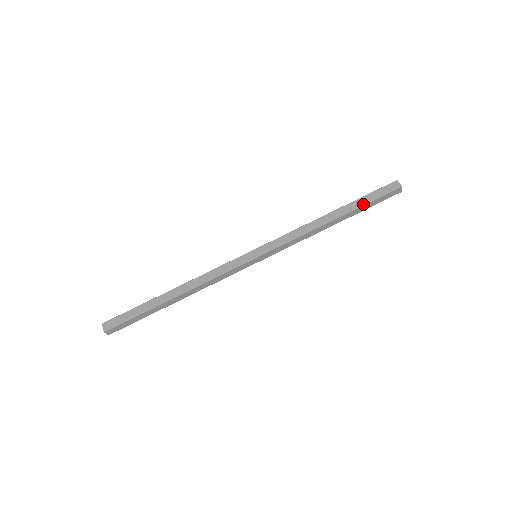
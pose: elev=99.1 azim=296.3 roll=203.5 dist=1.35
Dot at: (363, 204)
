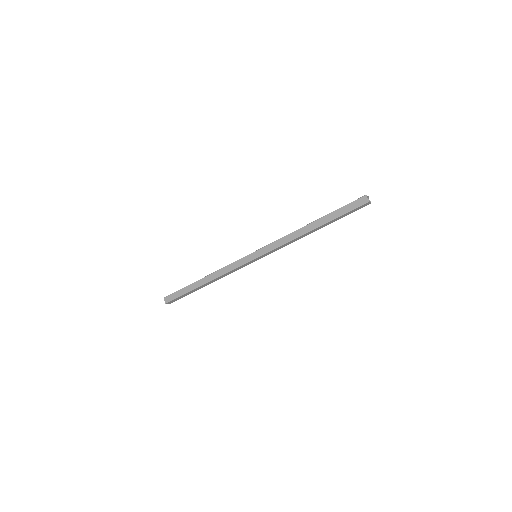
Dot at: (335, 218)
